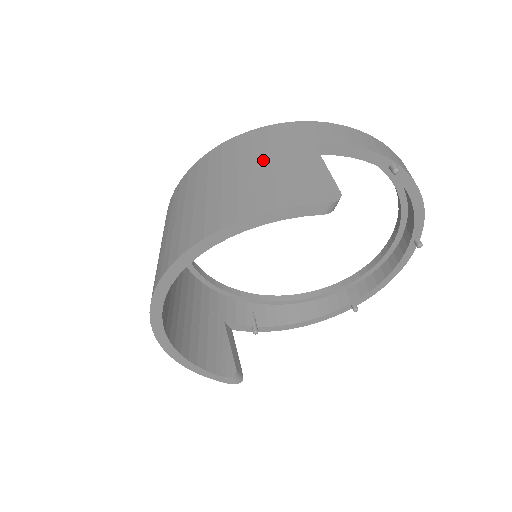
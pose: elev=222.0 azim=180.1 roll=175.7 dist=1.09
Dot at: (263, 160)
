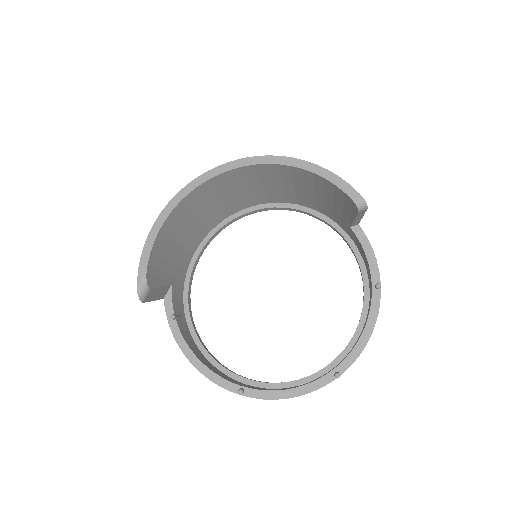
Dot at: occluded
